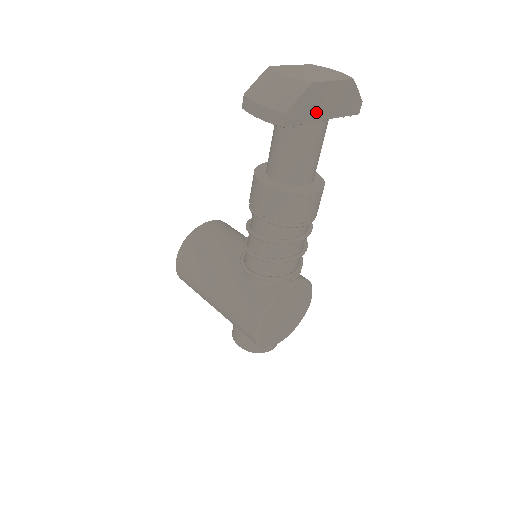
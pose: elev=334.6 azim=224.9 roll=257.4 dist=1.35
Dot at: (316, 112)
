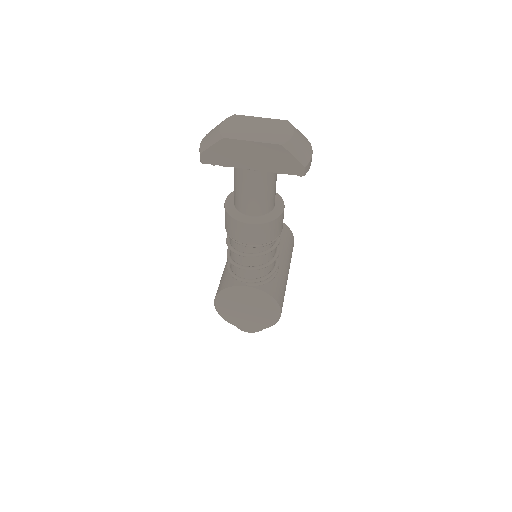
Dot at: (238, 161)
